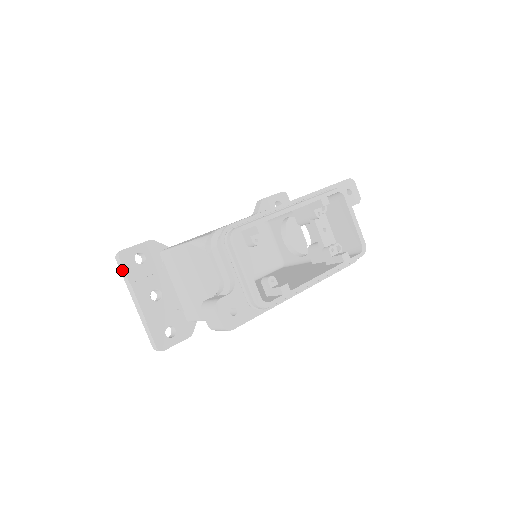
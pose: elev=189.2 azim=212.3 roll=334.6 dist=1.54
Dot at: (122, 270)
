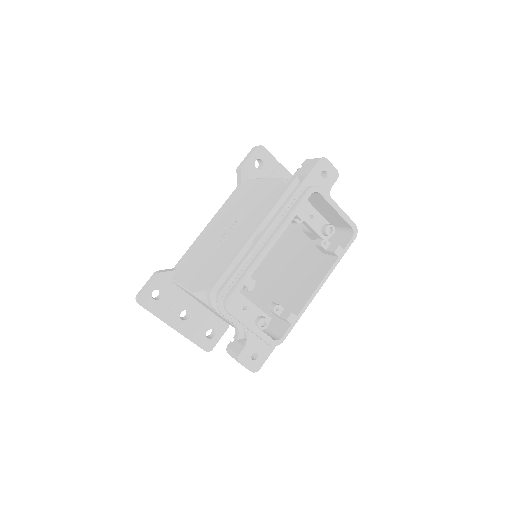
Dot at: (147, 310)
